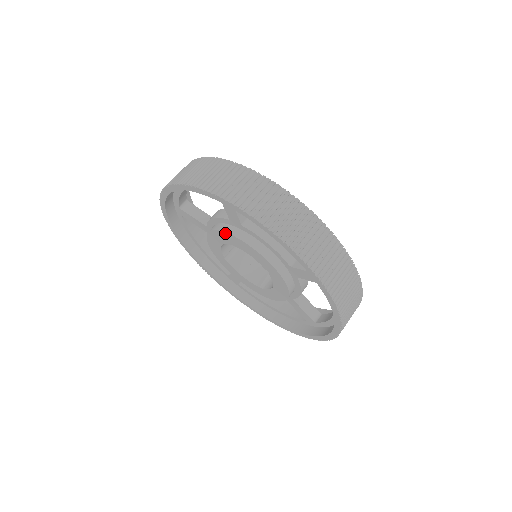
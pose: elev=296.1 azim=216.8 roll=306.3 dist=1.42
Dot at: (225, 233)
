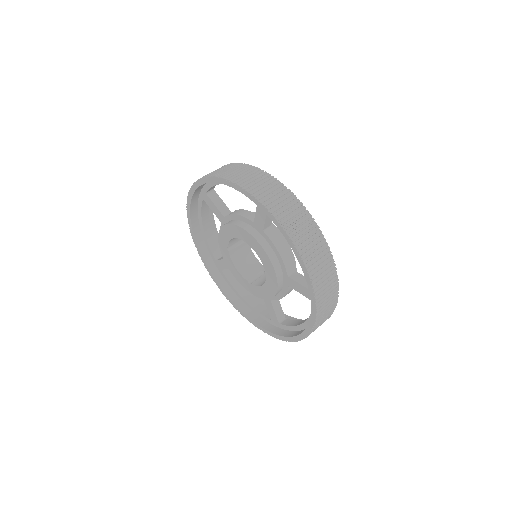
Dot at: (245, 231)
